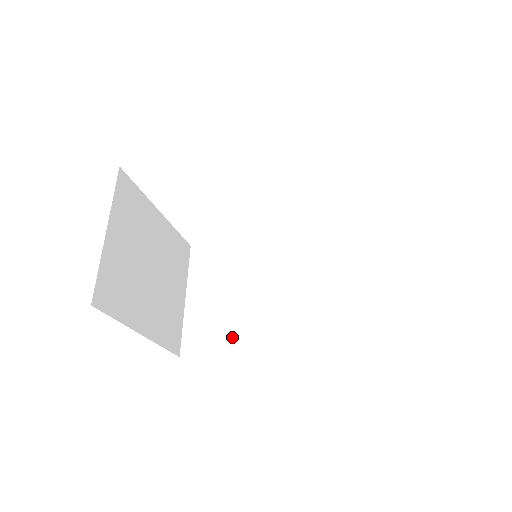
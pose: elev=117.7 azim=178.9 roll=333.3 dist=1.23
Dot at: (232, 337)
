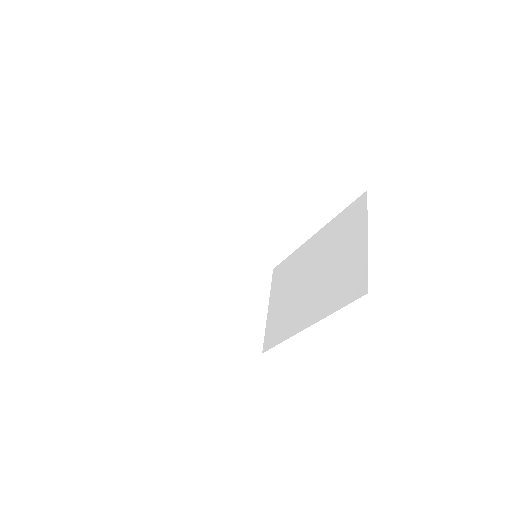
Dot at: (286, 328)
